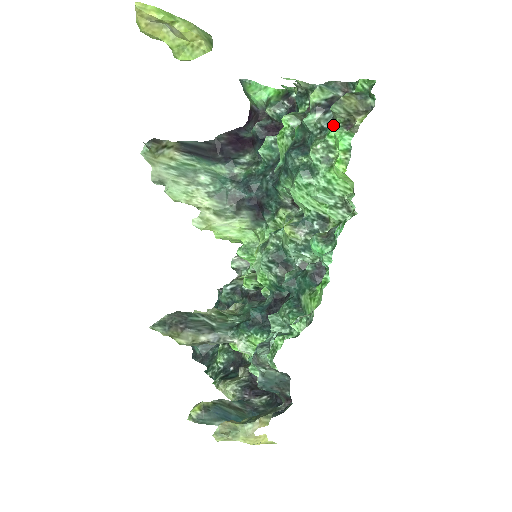
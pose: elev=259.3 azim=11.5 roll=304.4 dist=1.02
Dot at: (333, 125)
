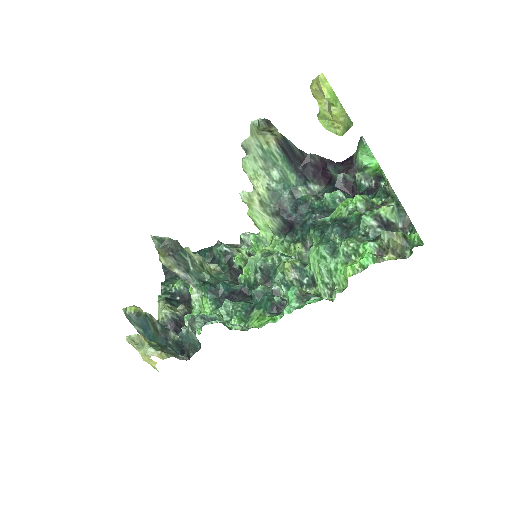
Dot at: (374, 240)
